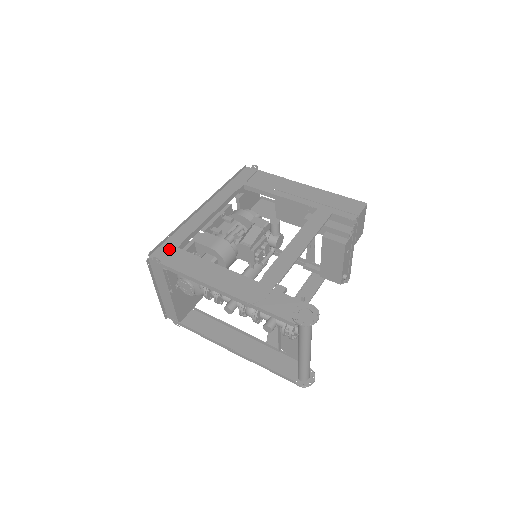
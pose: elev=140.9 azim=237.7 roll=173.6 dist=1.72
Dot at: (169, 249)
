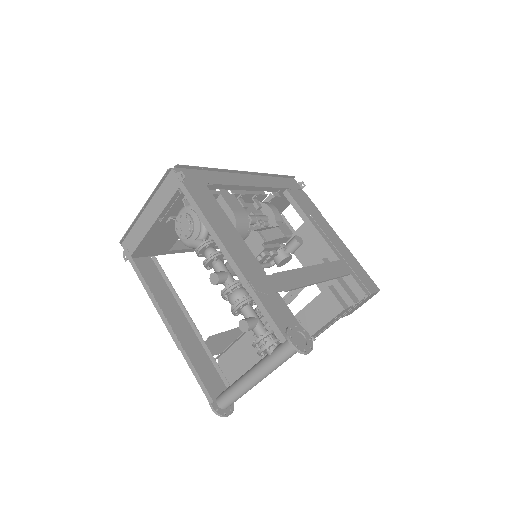
Dot at: (197, 178)
